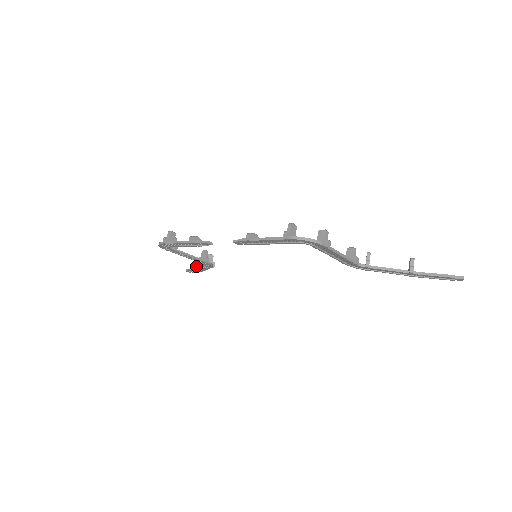
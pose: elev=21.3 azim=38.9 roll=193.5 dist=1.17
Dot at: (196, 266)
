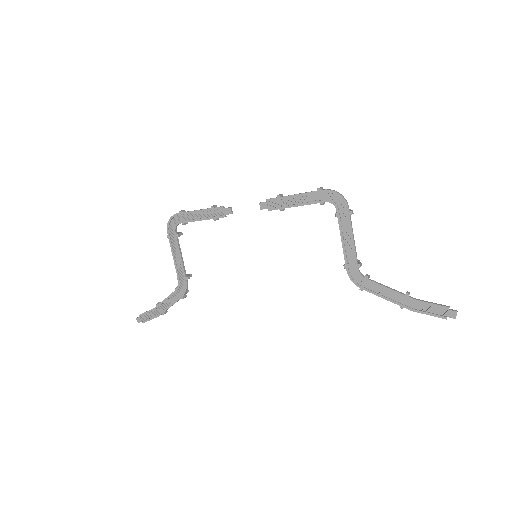
Dot at: (159, 303)
